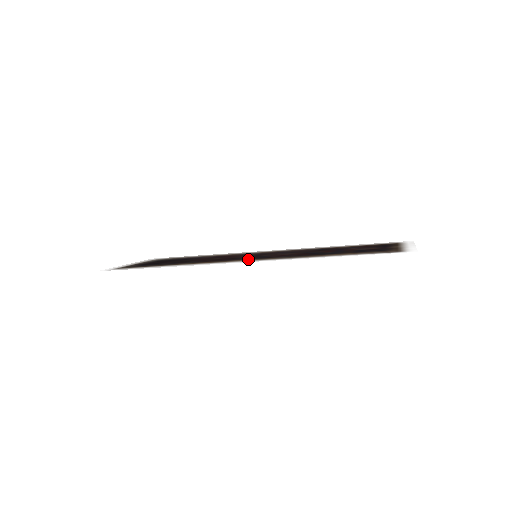
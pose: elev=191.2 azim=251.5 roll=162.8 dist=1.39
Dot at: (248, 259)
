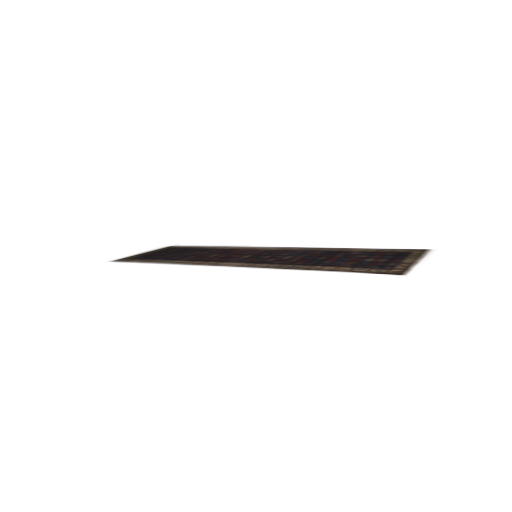
Dot at: (240, 262)
